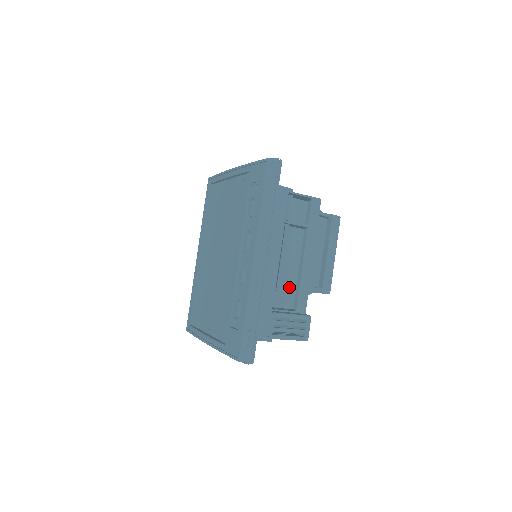
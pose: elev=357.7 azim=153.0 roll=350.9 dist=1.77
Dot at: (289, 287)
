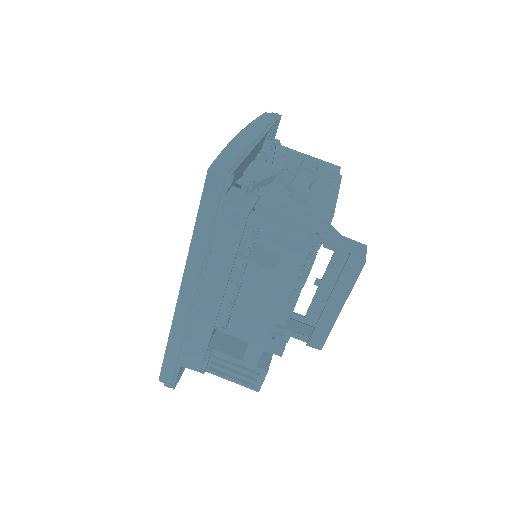
Dot at: occluded
